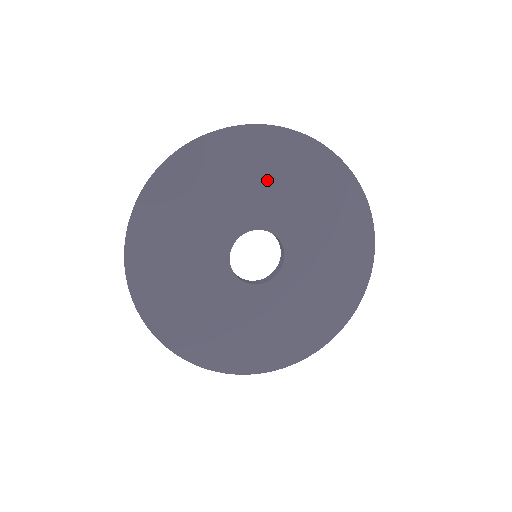
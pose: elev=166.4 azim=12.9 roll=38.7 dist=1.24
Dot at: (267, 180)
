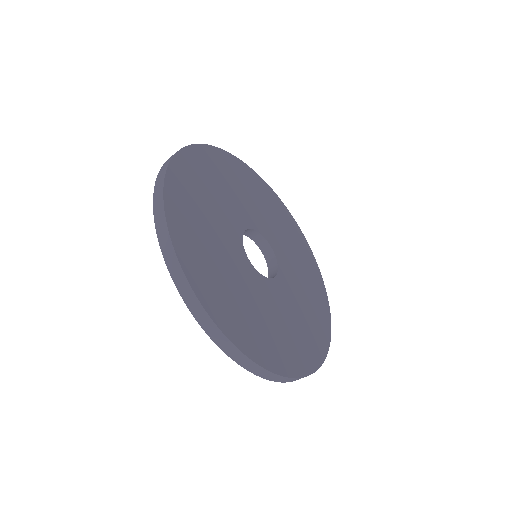
Dot at: (267, 211)
